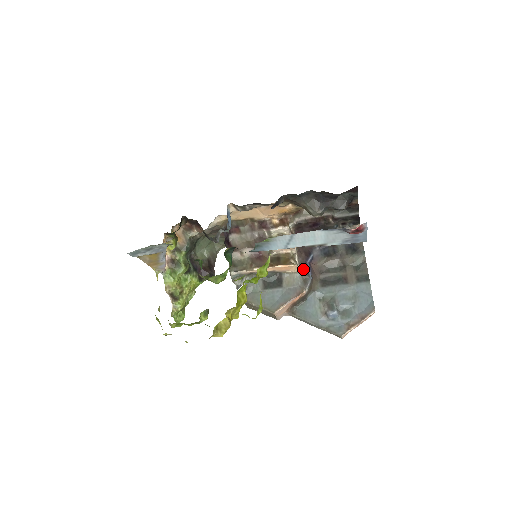
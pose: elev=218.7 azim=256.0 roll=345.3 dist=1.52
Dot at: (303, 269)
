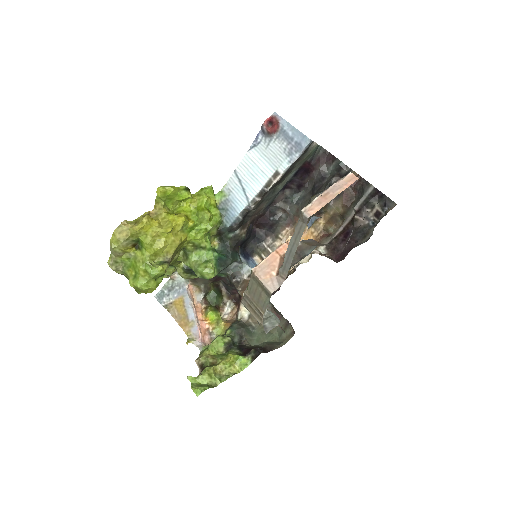
Dot at: occluded
